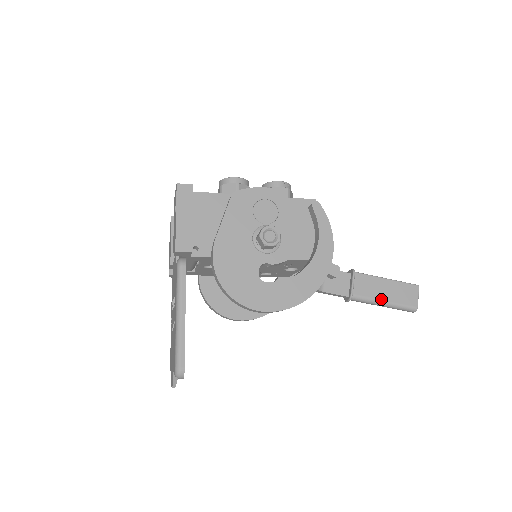
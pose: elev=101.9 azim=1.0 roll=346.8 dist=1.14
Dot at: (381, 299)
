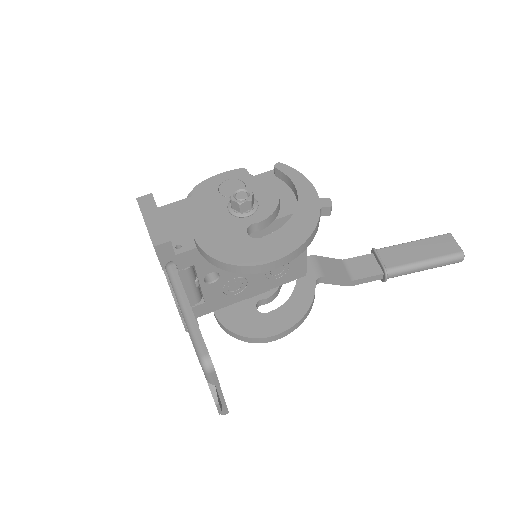
Dot at: (419, 260)
